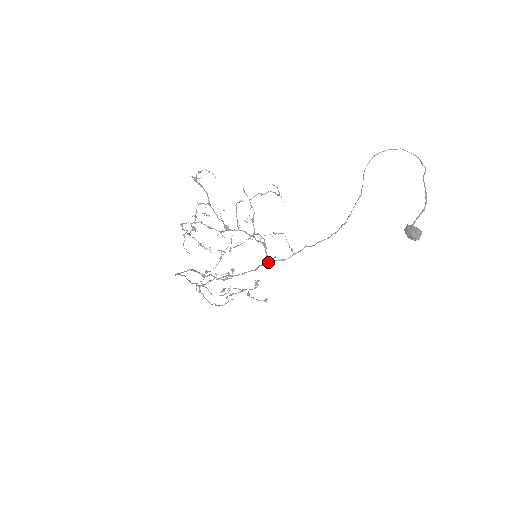
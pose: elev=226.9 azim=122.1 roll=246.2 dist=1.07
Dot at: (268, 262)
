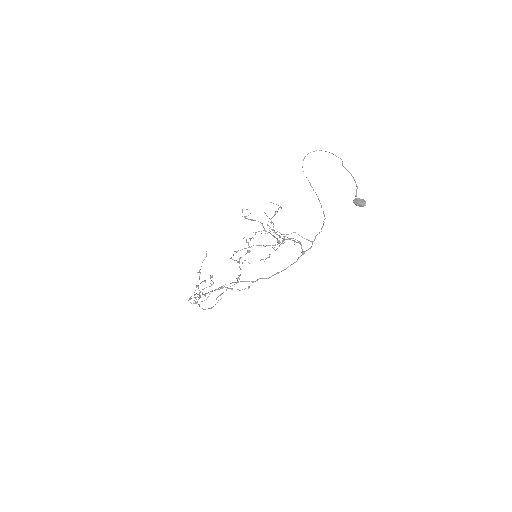
Dot at: (304, 253)
